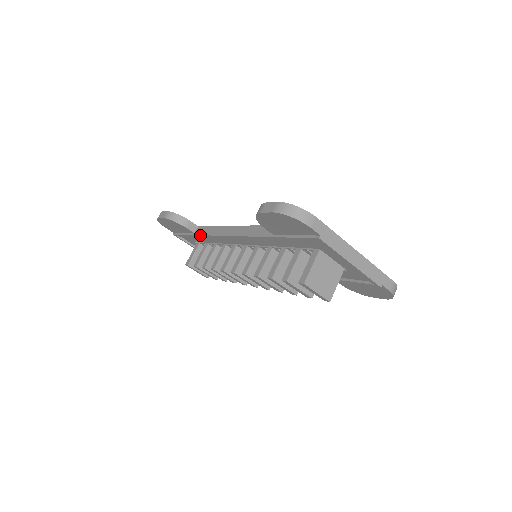
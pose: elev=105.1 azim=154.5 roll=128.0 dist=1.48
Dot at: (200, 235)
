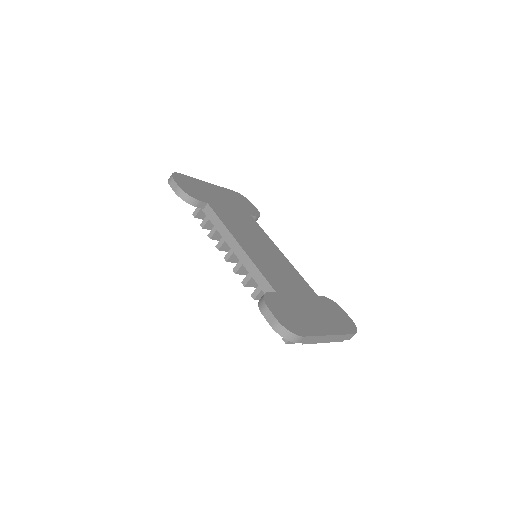
Dot at: (209, 219)
